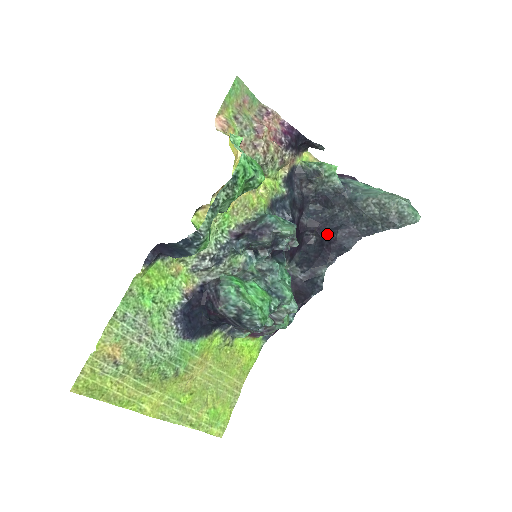
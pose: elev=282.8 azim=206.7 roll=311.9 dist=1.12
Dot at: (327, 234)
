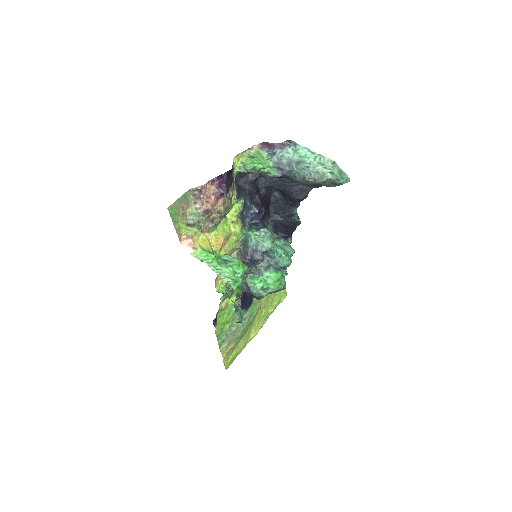
Dot at: (285, 193)
